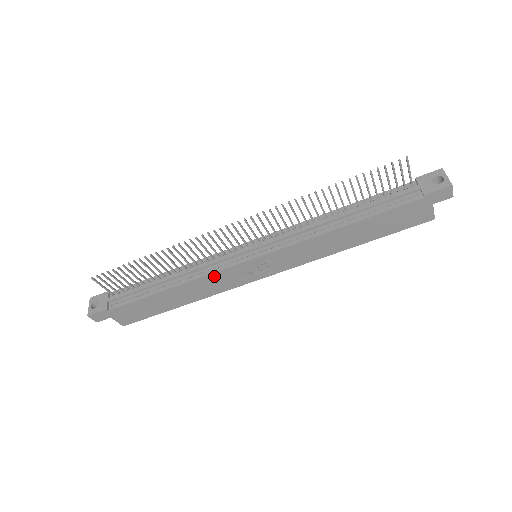
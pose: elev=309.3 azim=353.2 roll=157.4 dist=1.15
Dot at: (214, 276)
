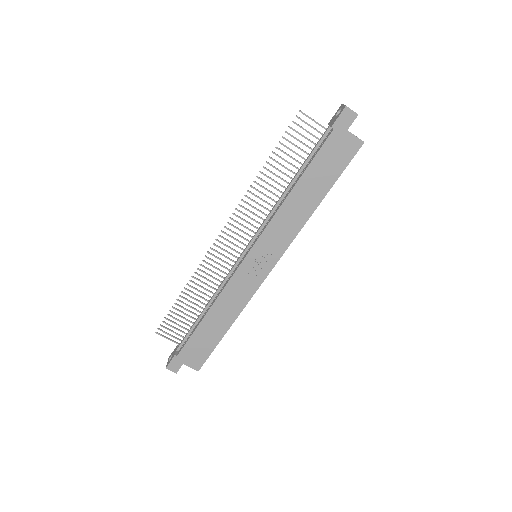
Dot at: (230, 286)
